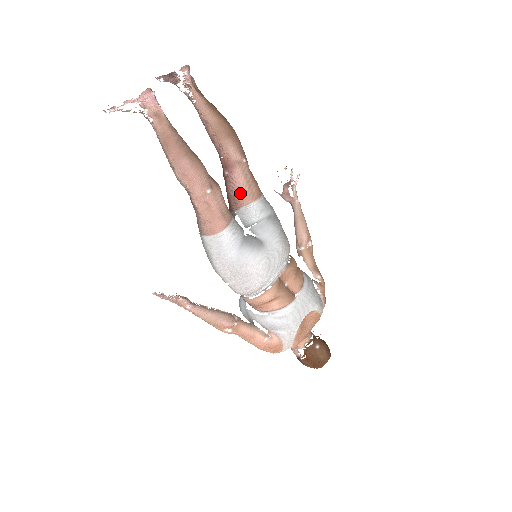
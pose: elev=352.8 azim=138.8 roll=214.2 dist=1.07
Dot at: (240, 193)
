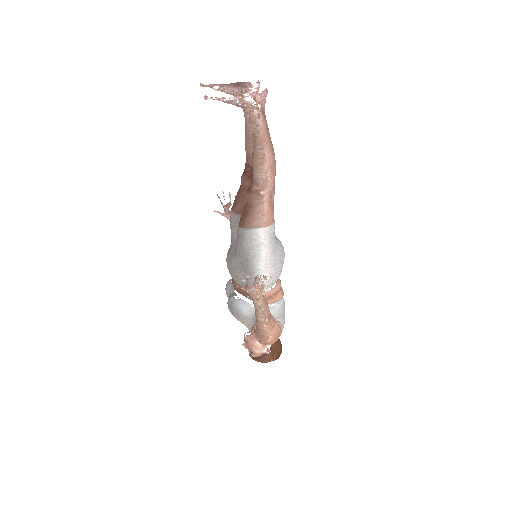
Dot at: occluded
